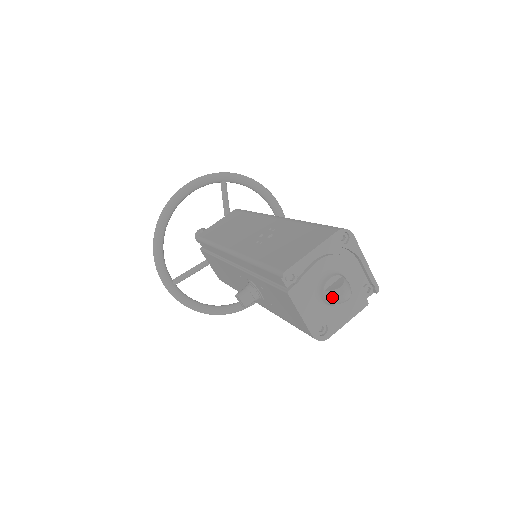
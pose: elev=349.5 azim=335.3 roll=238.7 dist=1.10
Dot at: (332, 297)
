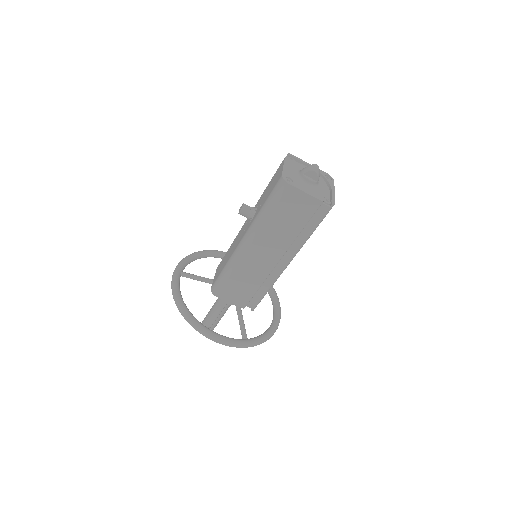
Dot at: (307, 166)
